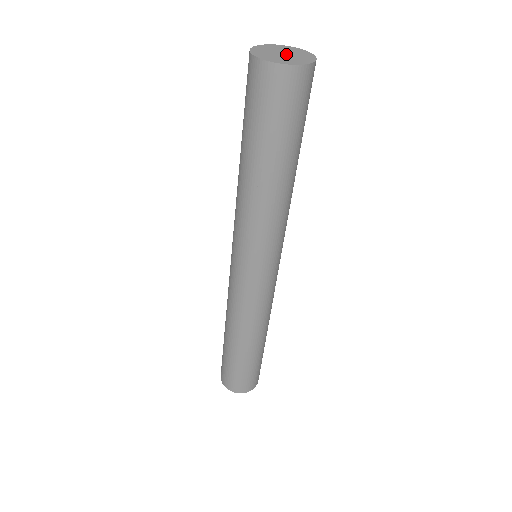
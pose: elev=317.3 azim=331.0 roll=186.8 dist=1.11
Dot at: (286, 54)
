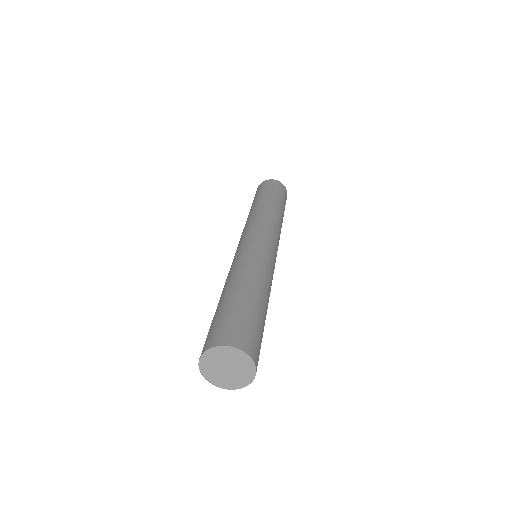
Dot at: (229, 367)
